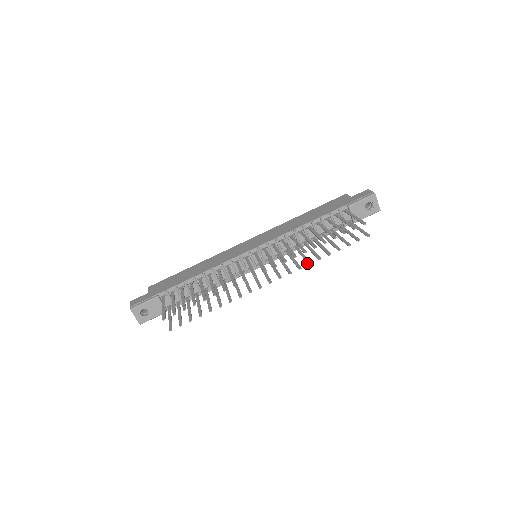
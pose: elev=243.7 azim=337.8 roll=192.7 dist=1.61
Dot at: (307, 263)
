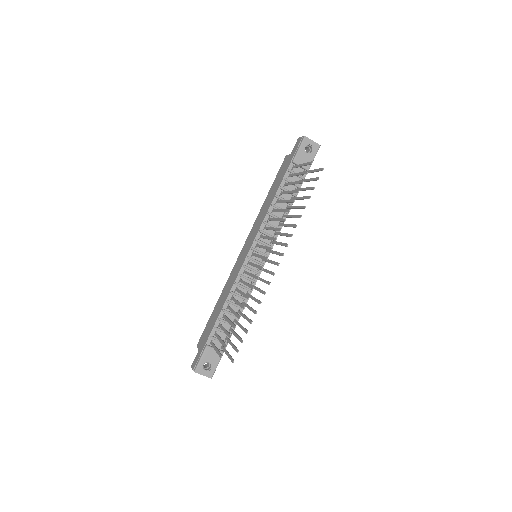
Dot at: occluded
